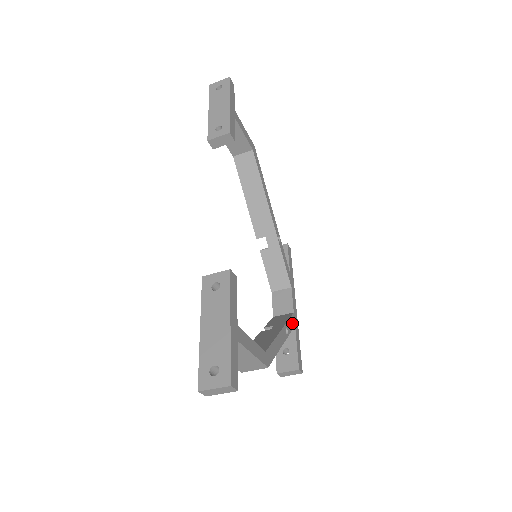
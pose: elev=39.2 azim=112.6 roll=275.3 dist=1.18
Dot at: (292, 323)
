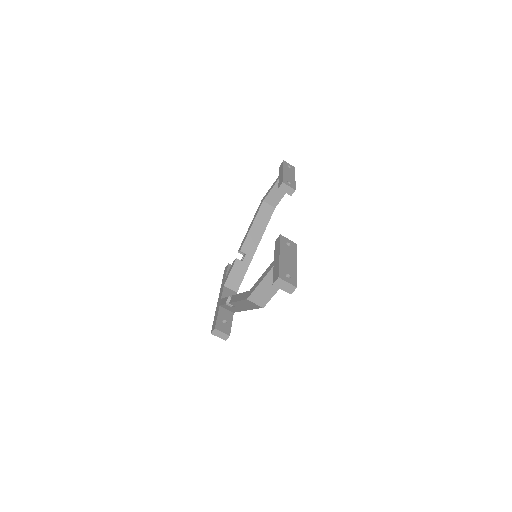
Dot at: occluded
